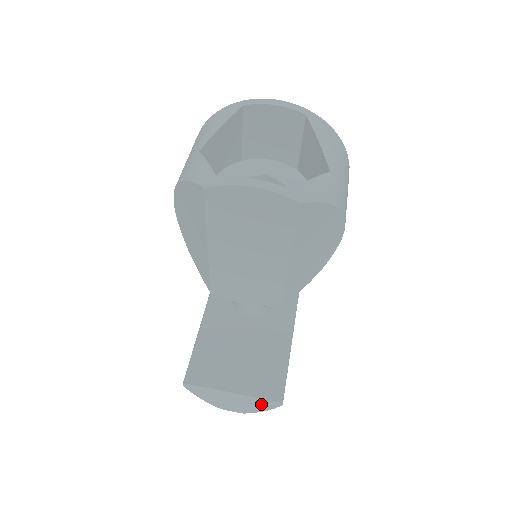
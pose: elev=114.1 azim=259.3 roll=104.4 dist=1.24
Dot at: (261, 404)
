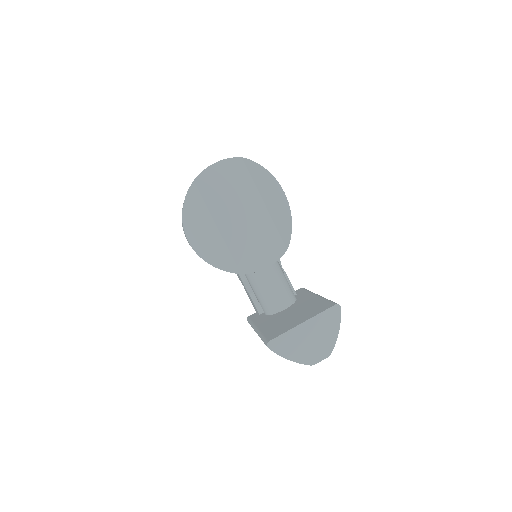
Dot at: (329, 322)
